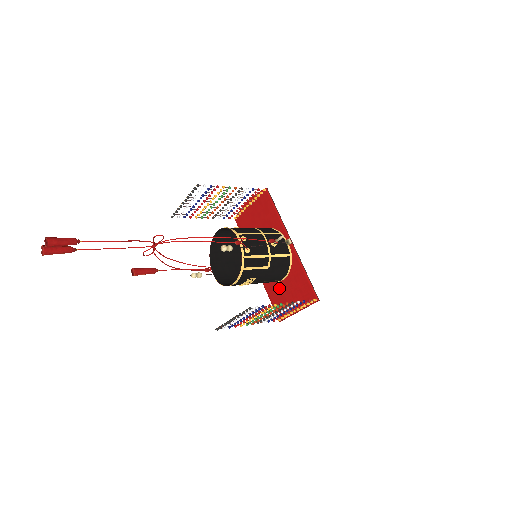
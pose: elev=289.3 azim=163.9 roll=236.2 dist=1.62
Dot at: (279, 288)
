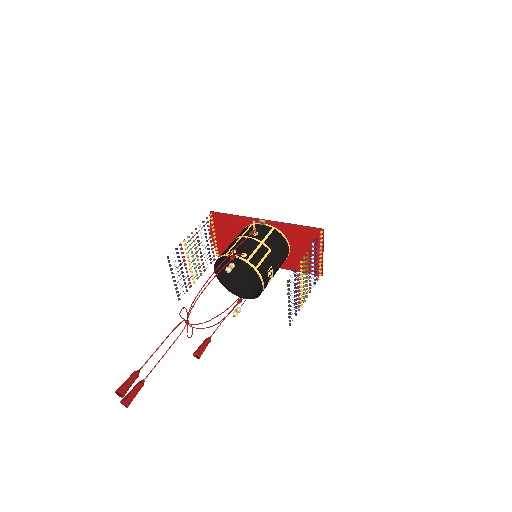
Dot at: (294, 257)
